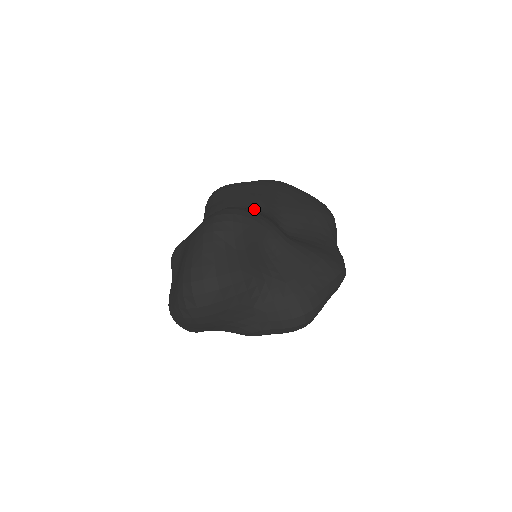
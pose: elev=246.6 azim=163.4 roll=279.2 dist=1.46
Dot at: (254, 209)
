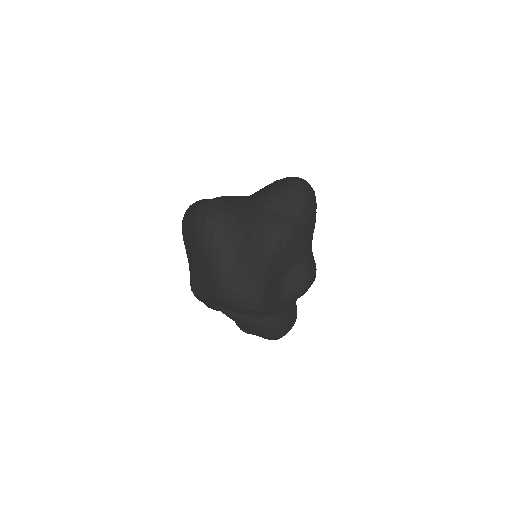
Dot at: occluded
